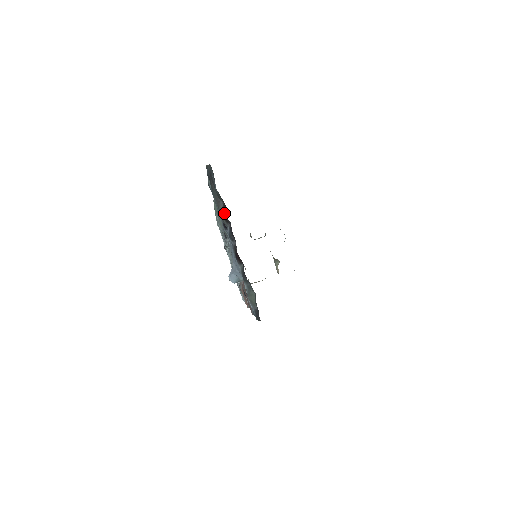
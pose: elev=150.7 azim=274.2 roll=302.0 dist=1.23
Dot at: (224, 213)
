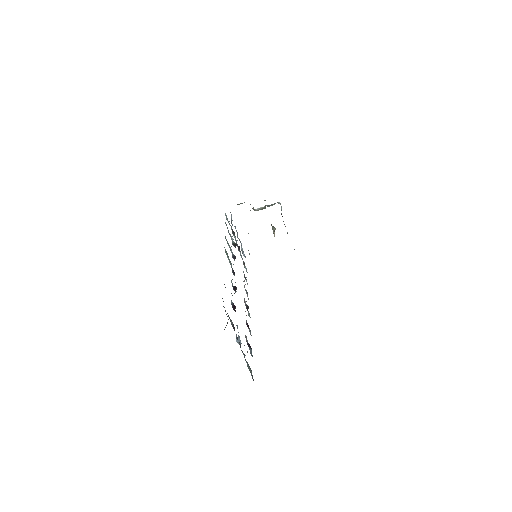
Dot at: (234, 328)
